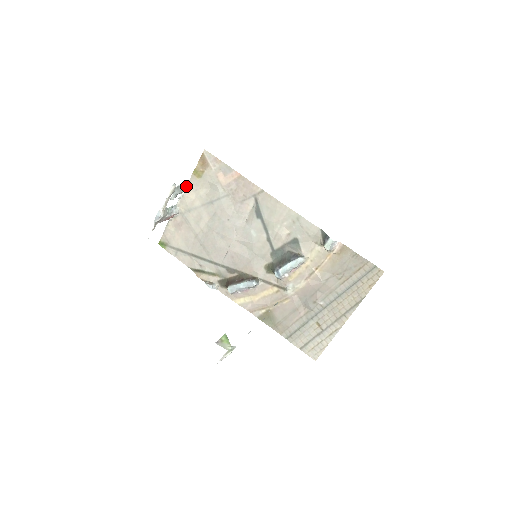
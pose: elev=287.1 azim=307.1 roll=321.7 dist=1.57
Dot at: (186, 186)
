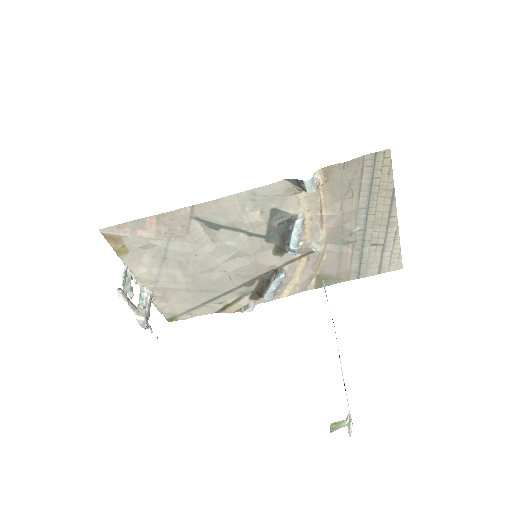
Dot at: (127, 270)
